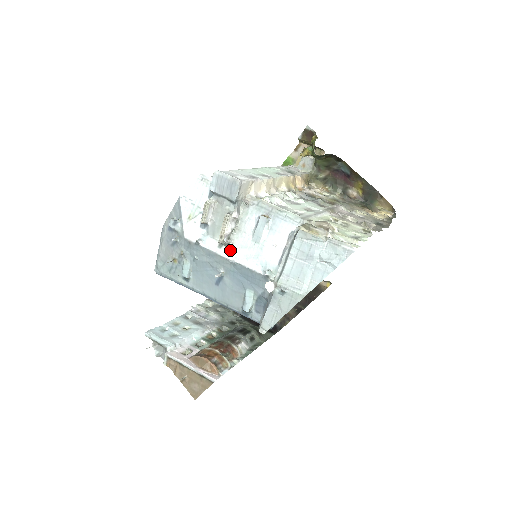
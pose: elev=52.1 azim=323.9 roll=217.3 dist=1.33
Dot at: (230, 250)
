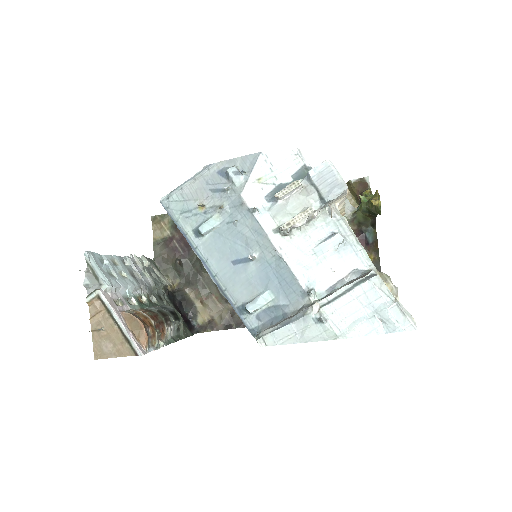
Dot at: (284, 242)
